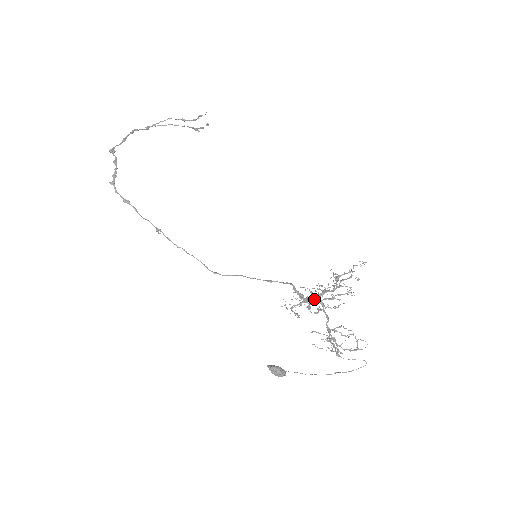
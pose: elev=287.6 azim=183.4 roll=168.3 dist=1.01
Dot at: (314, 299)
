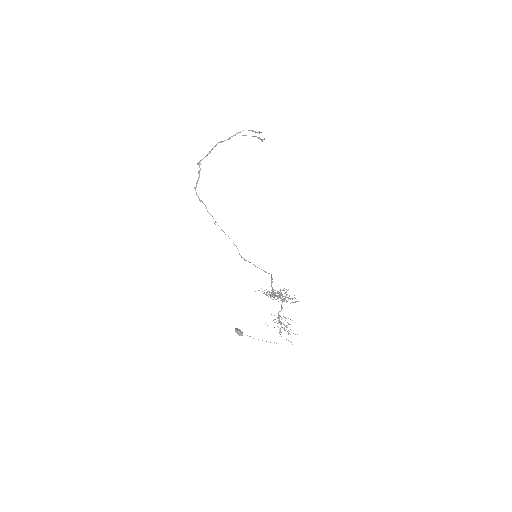
Dot at: occluded
